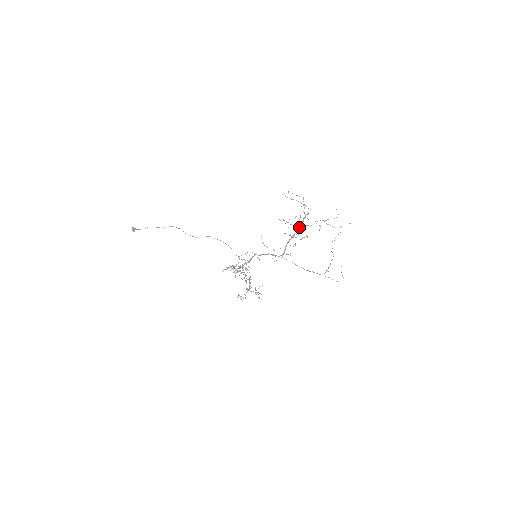
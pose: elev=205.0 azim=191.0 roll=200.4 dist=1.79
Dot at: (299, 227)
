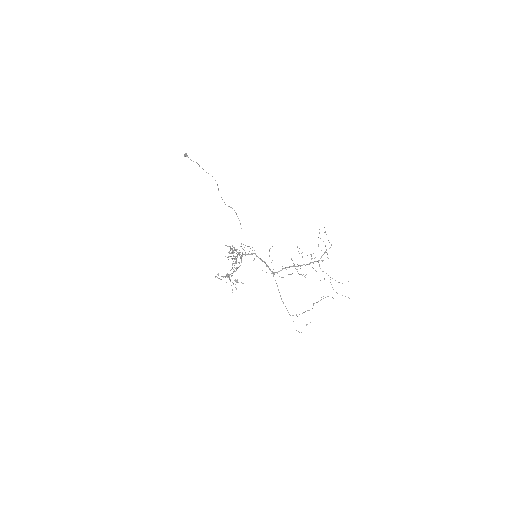
Dot at: (306, 264)
